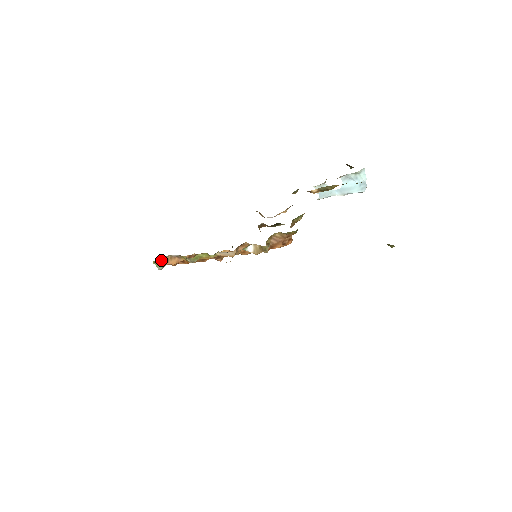
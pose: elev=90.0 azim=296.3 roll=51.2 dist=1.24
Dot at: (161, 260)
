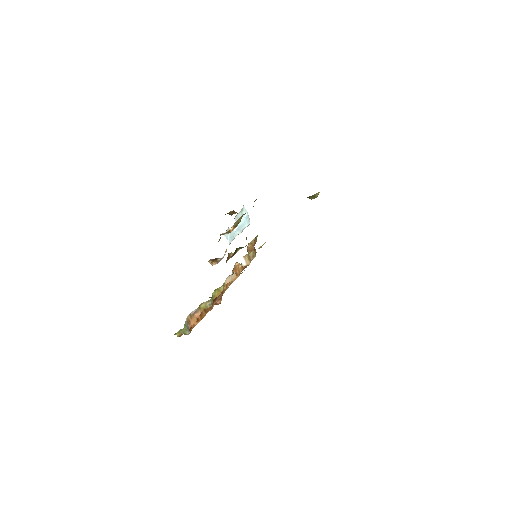
Dot at: (185, 324)
